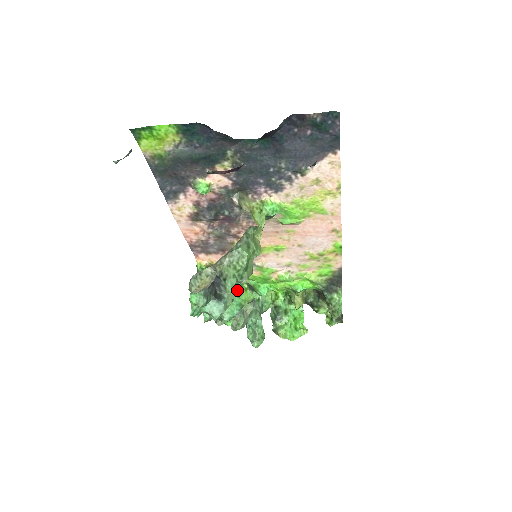
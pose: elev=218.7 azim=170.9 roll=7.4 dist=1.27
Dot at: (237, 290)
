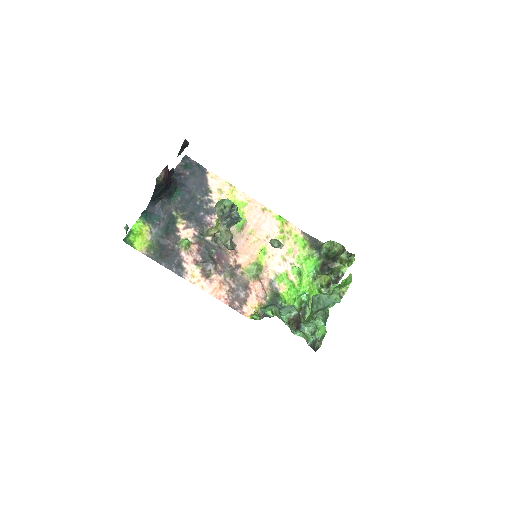
Dot at: occluded
